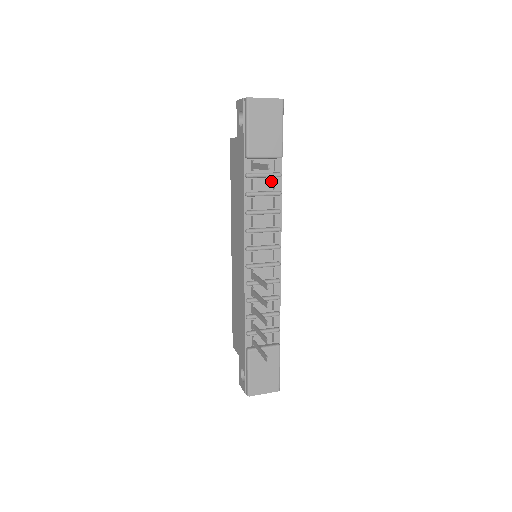
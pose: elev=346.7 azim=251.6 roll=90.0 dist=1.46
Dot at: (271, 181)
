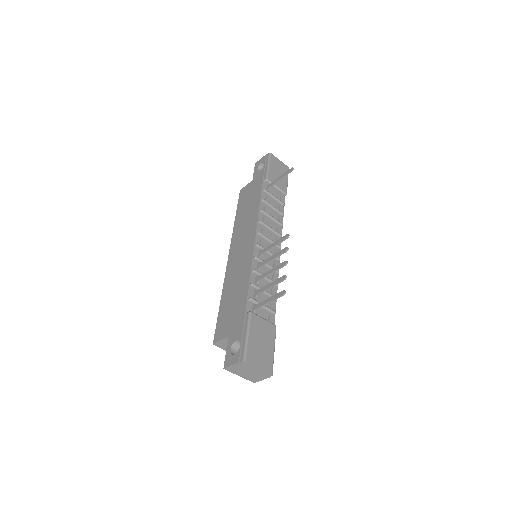
Dot at: (277, 205)
